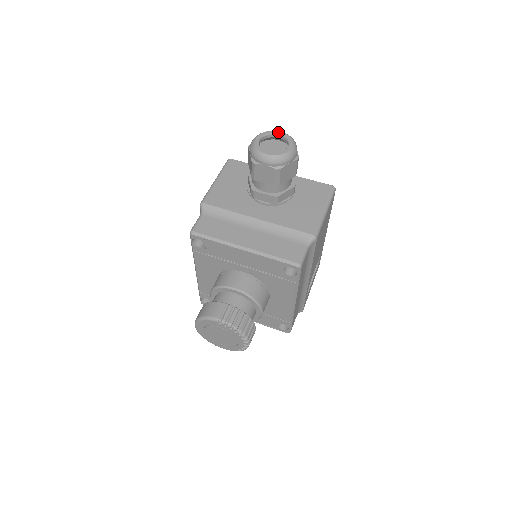
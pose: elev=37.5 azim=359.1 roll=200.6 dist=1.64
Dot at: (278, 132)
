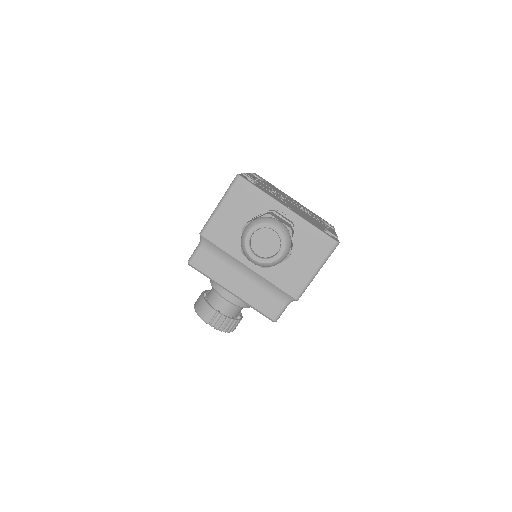
Dot at: (274, 228)
